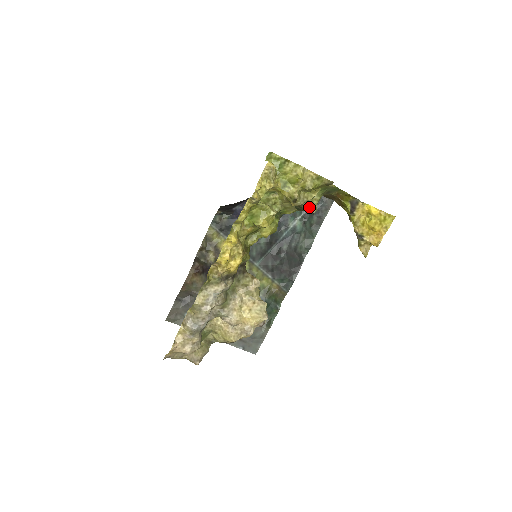
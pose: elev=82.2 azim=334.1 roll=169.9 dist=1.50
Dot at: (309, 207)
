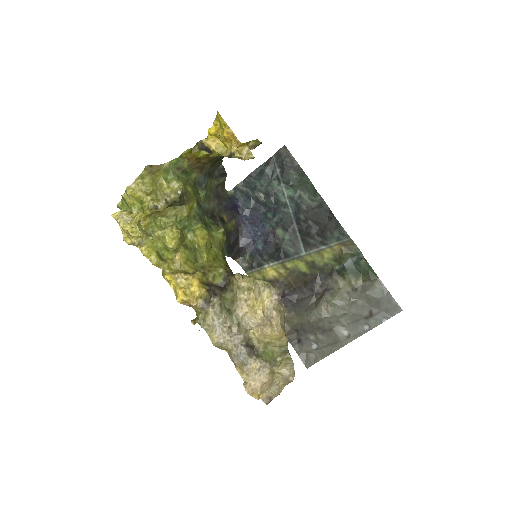
Dot at: (175, 195)
